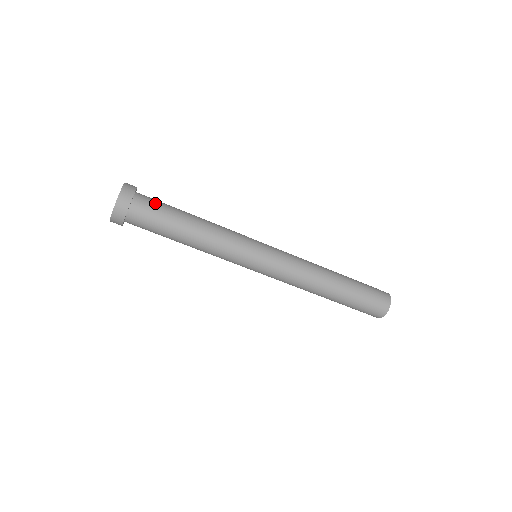
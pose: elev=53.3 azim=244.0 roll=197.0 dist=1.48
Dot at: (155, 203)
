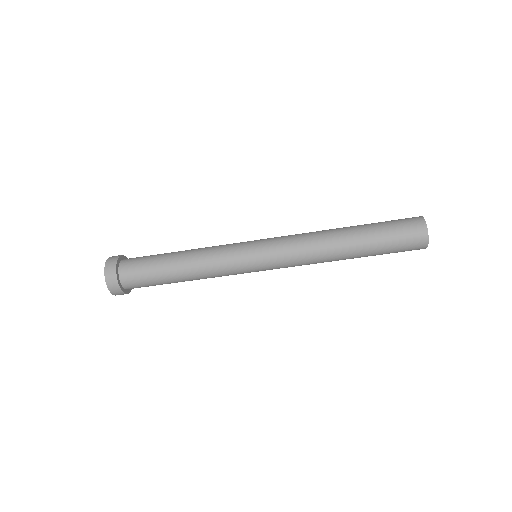
Dot at: (139, 260)
